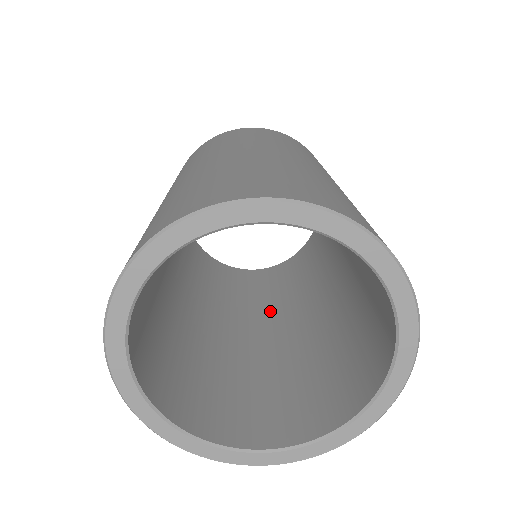
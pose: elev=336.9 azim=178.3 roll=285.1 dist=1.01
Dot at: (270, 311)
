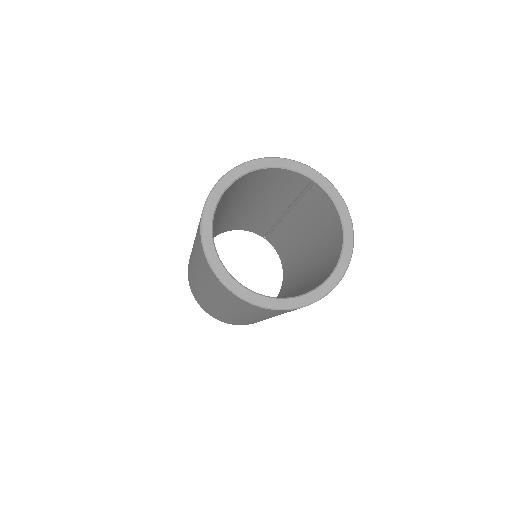
Dot at: occluded
